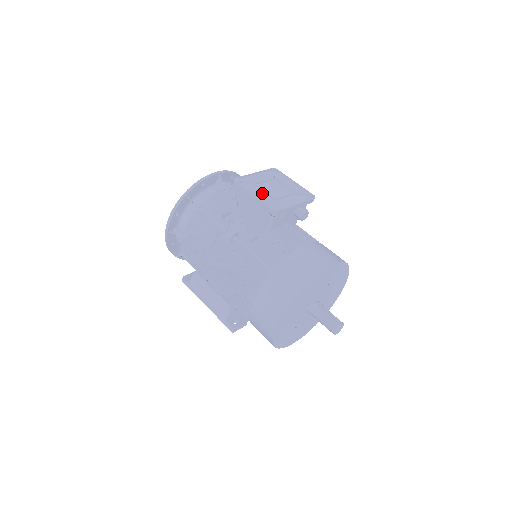
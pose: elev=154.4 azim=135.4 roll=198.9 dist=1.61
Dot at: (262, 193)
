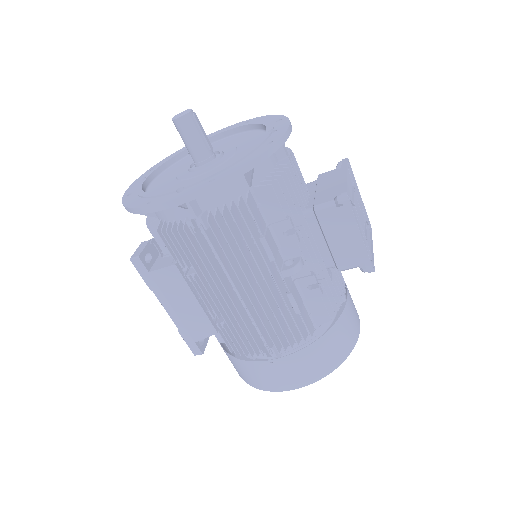
Dot at: (360, 227)
